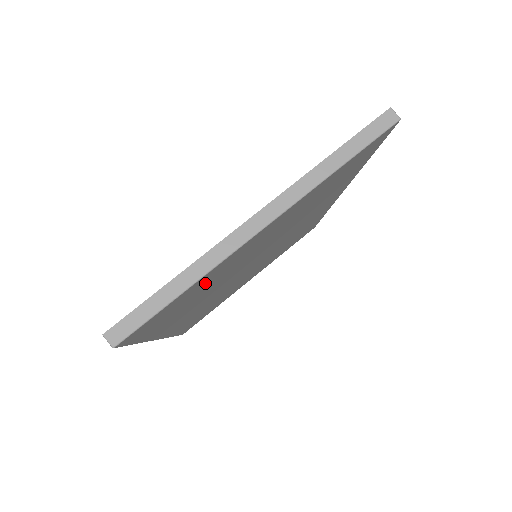
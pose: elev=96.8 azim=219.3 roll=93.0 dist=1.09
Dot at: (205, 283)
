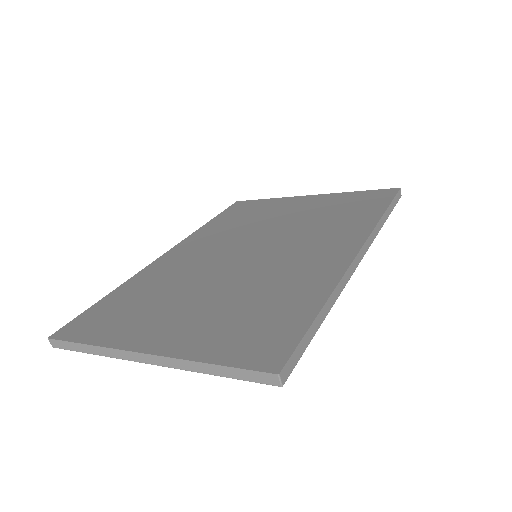
Dot at: occluded
